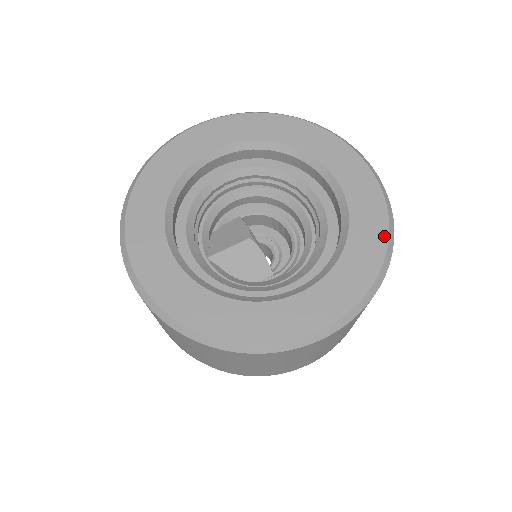
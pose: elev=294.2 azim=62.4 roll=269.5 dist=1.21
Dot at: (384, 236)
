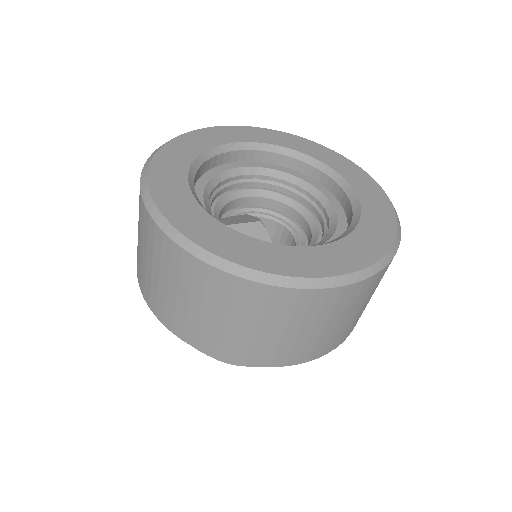
Dot at: (393, 225)
